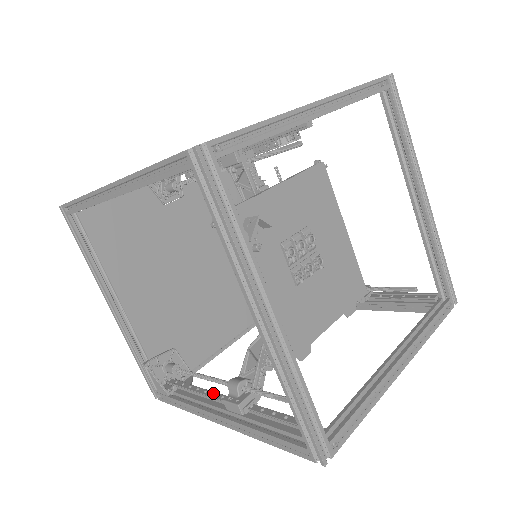
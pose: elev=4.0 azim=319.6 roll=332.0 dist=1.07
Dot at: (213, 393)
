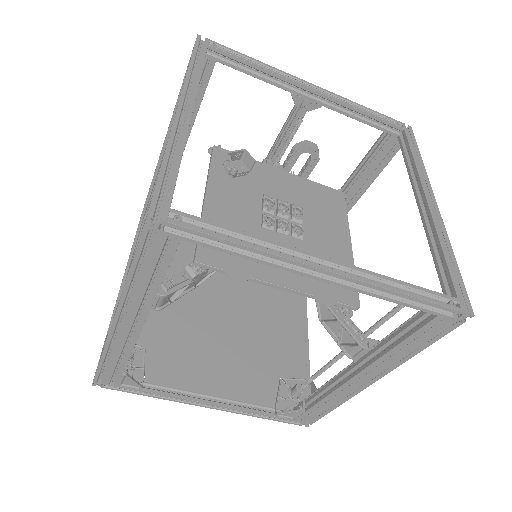
Dot at: occluded
